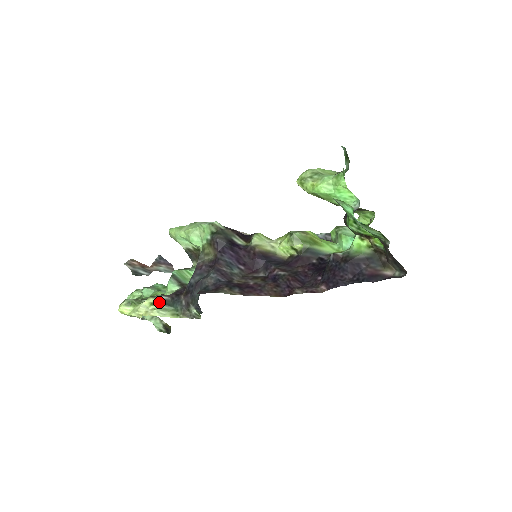
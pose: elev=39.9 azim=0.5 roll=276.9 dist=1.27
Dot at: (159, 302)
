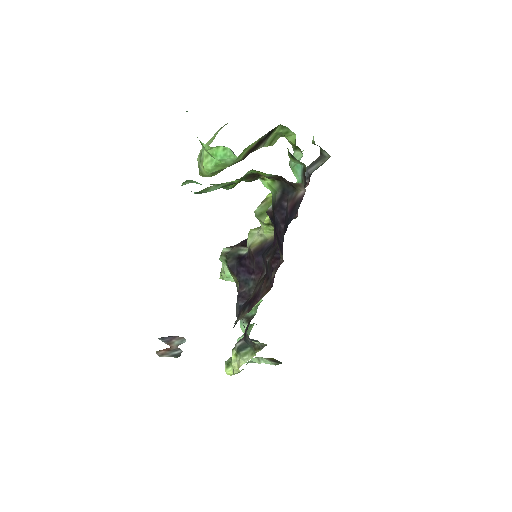
Dot at: (238, 350)
